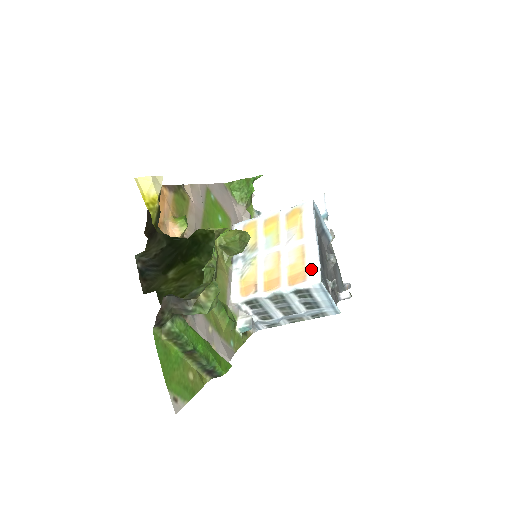
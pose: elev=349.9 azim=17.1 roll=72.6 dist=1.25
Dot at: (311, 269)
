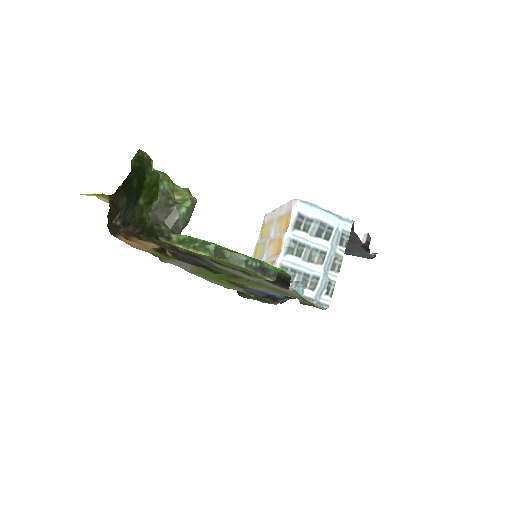
Dot at: (288, 208)
